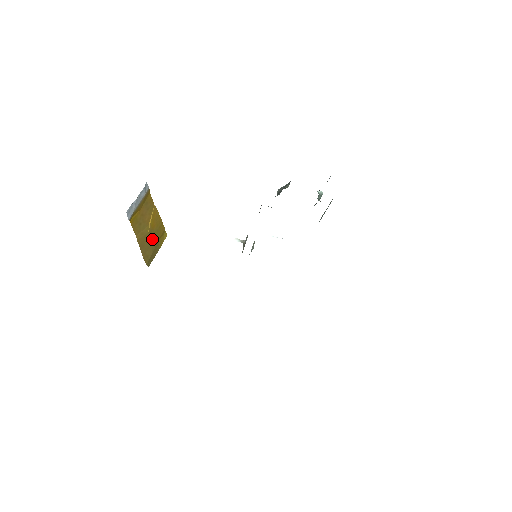
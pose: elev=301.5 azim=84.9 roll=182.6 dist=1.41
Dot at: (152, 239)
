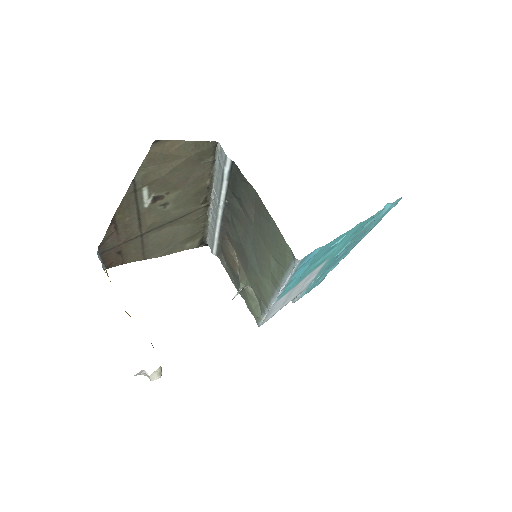
Dot at: occluded
